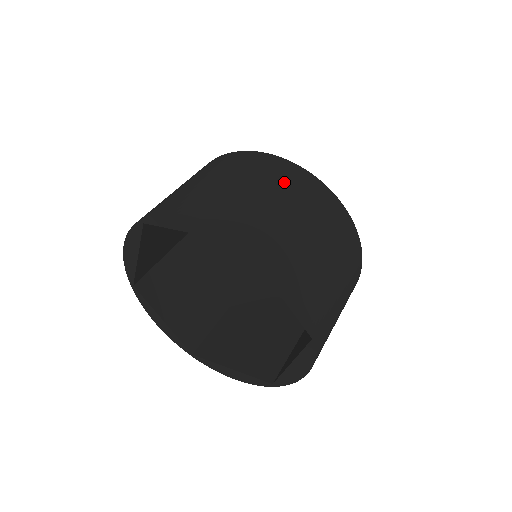
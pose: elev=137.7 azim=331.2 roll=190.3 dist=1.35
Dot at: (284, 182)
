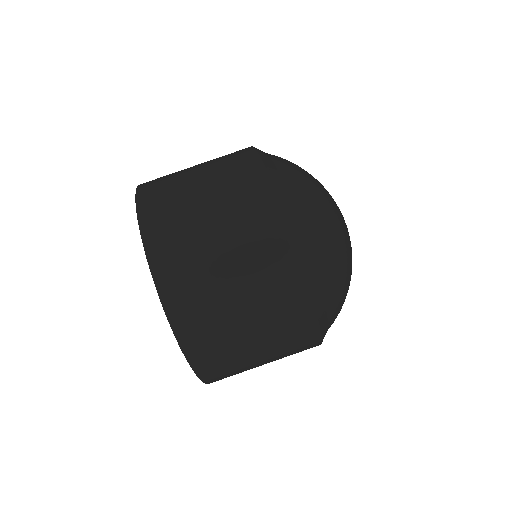
Dot at: (263, 275)
